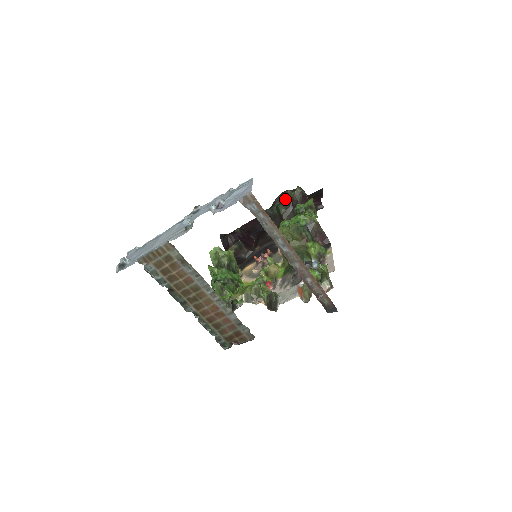
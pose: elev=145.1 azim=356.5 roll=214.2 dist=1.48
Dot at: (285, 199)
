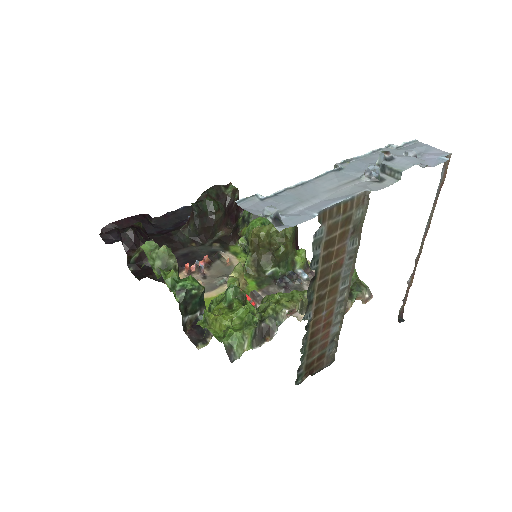
Dot at: (217, 195)
